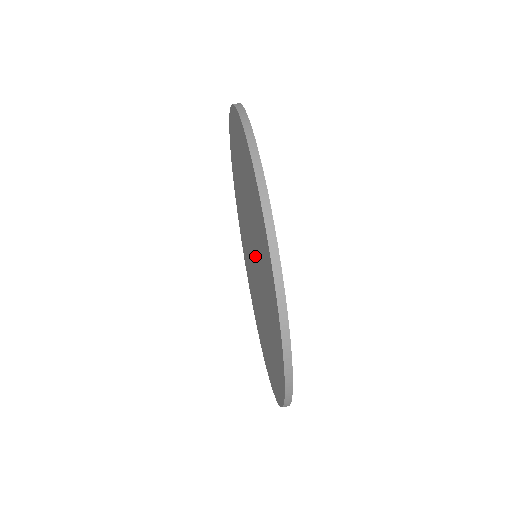
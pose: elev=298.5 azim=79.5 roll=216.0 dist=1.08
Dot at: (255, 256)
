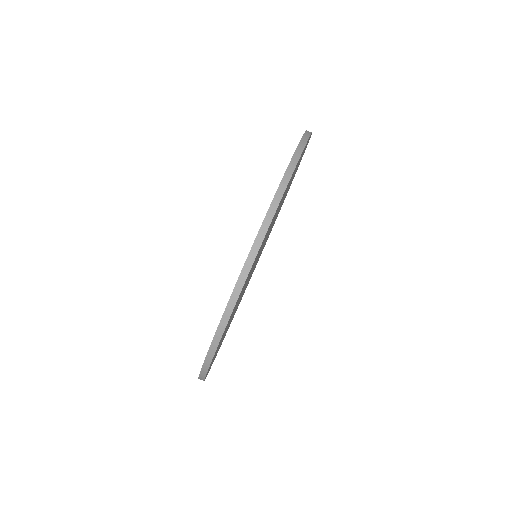
Dot at: occluded
